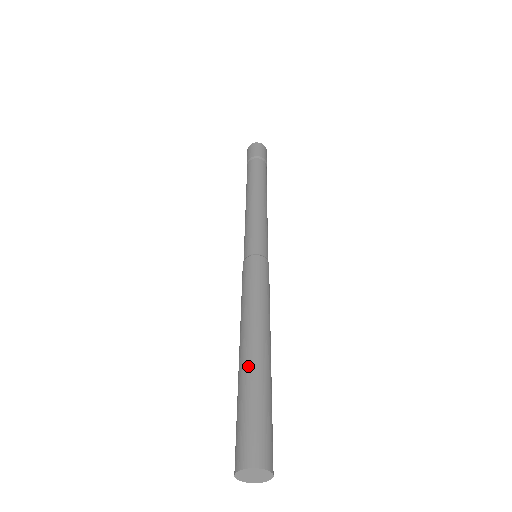
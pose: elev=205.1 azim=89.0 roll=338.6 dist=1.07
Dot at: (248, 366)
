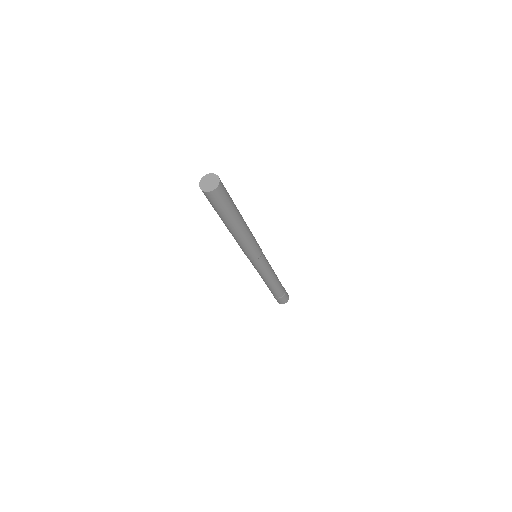
Dot at: occluded
